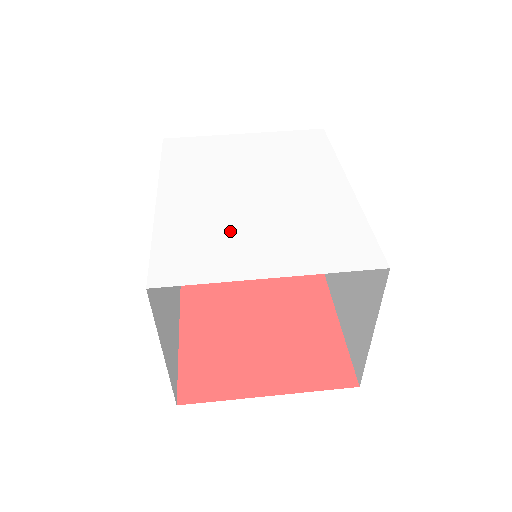
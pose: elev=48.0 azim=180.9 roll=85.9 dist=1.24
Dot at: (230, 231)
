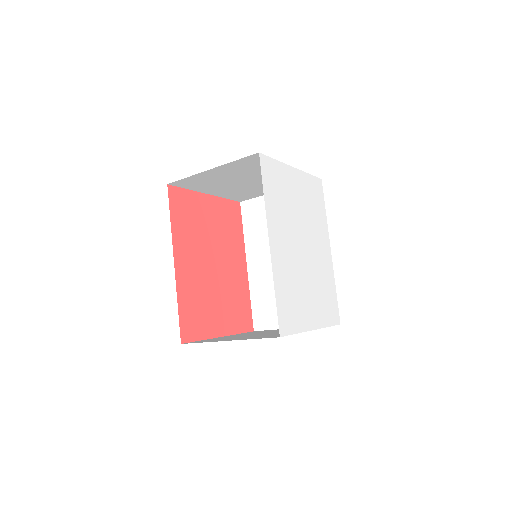
Dot at: (300, 288)
